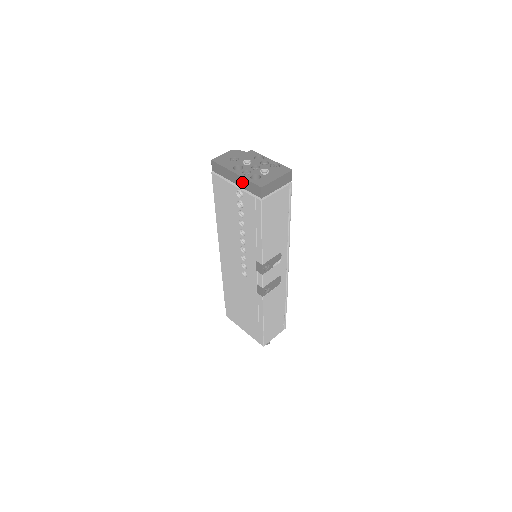
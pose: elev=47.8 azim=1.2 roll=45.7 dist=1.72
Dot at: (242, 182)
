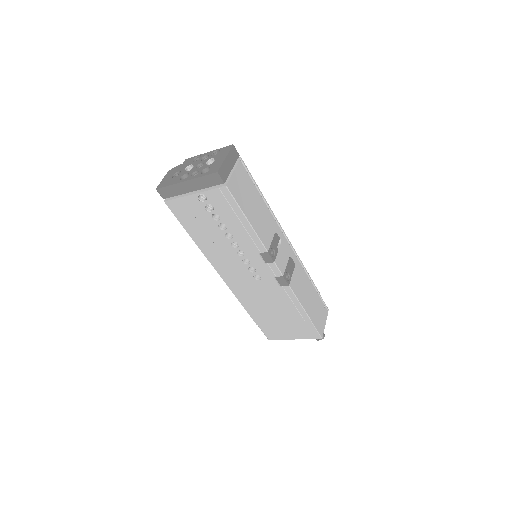
Dot at: (197, 184)
